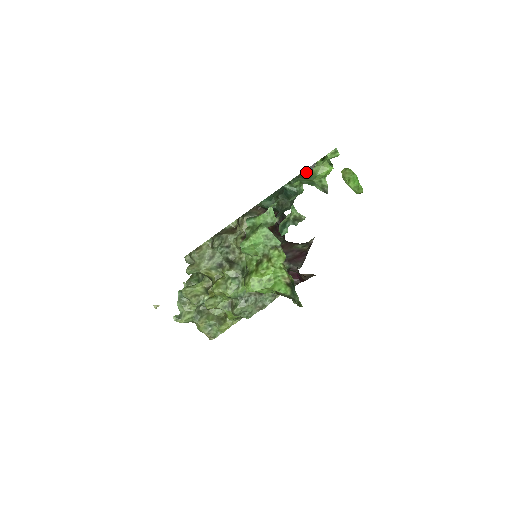
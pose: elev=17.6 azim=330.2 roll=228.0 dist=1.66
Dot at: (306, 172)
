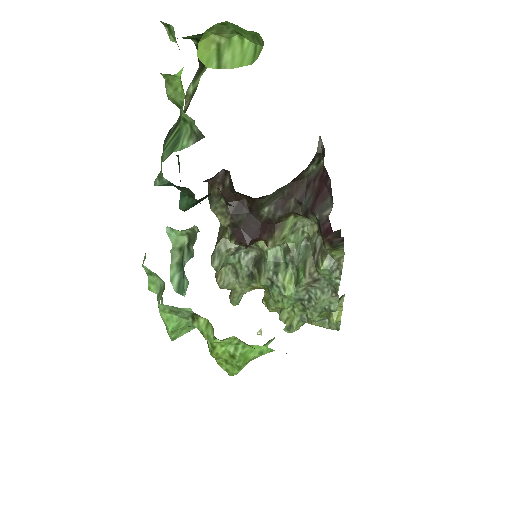
Dot at: (191, 89)
